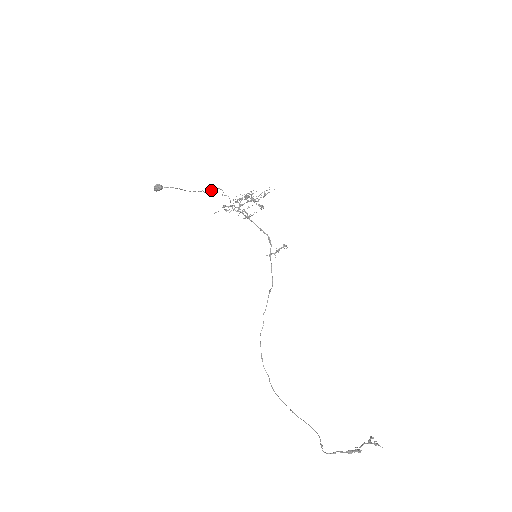
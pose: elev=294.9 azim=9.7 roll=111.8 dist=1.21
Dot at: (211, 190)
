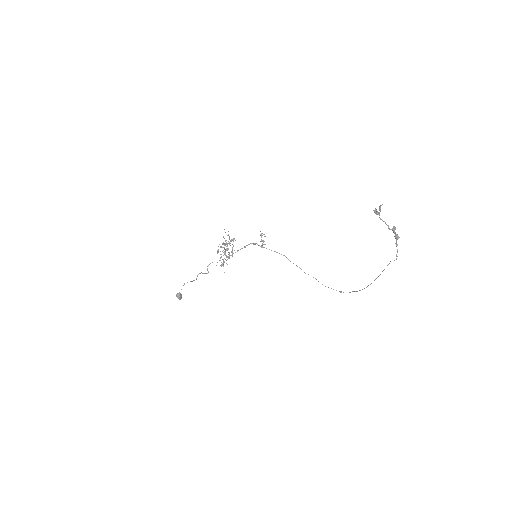
Dot at: (207, 269)
